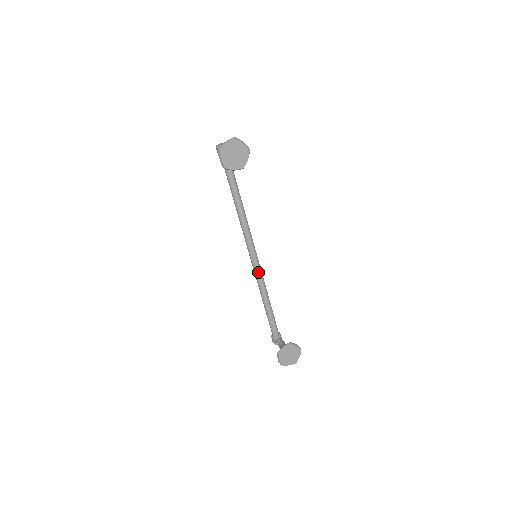
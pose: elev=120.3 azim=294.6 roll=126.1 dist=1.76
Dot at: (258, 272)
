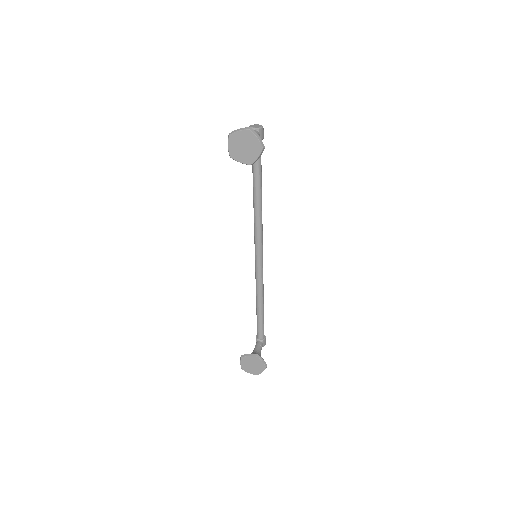
Dot at: (258, 271)
